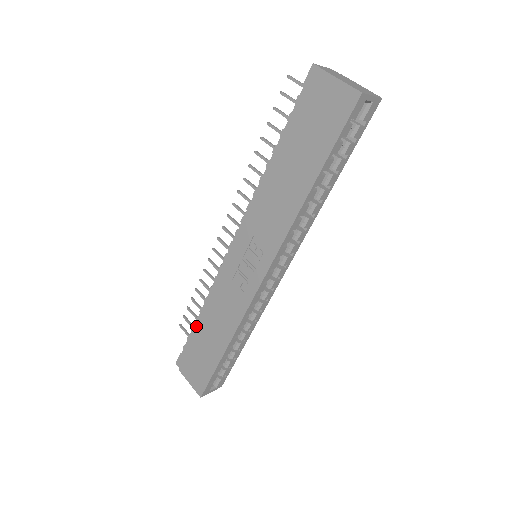
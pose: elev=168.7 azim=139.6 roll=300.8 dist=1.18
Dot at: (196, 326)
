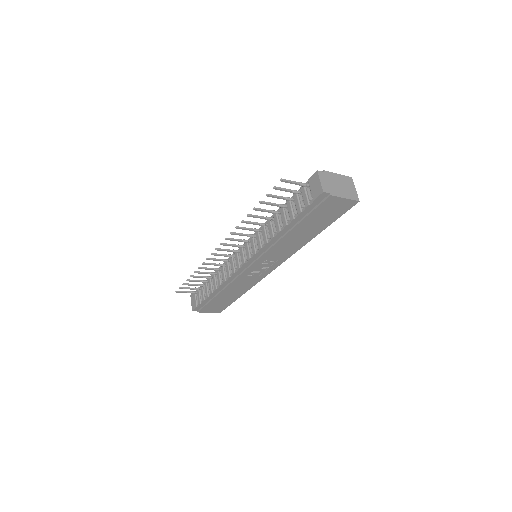
Dot at: (212, 296)
